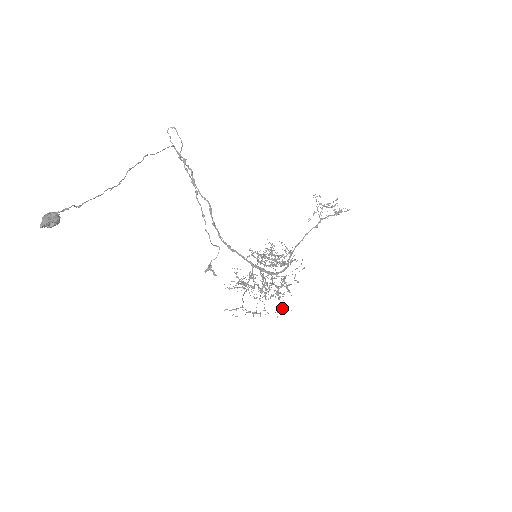
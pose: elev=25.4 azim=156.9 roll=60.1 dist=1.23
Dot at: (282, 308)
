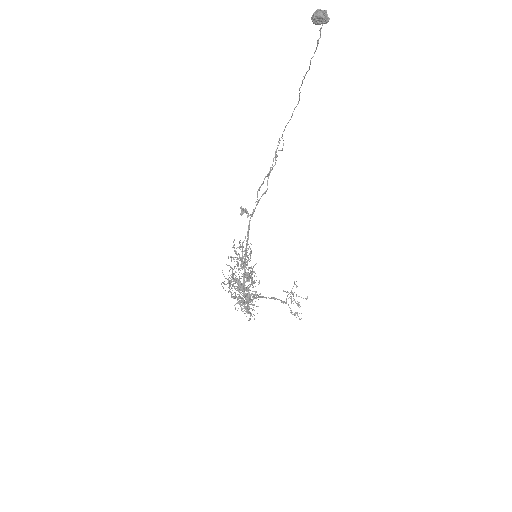
Dot at: occluded
